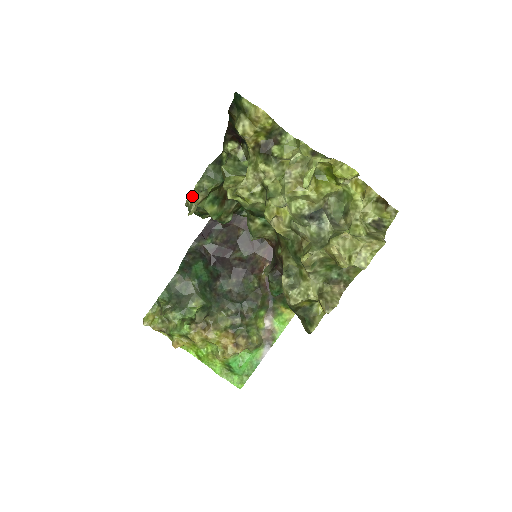
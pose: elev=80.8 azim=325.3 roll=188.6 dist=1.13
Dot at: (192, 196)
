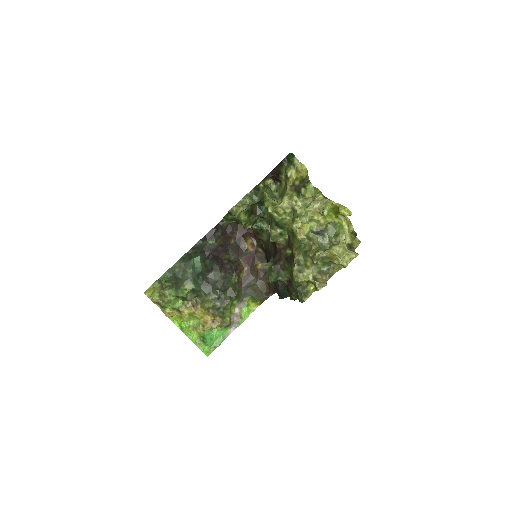
Dot at: (237, 206)
